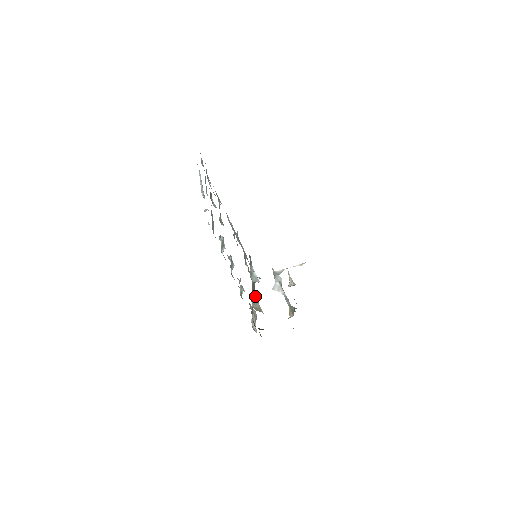
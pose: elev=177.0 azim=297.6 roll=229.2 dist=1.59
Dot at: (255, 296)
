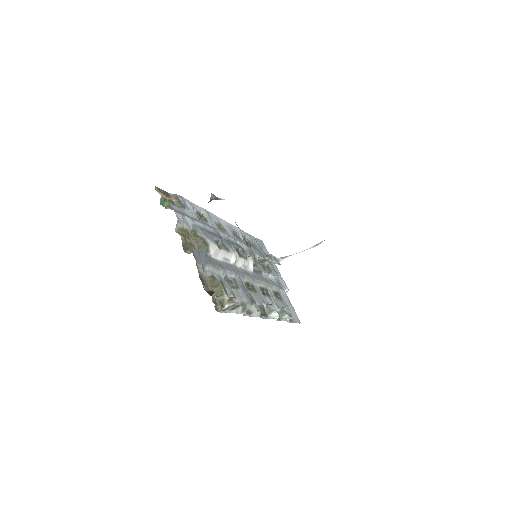
Dot at: (204, 254)
